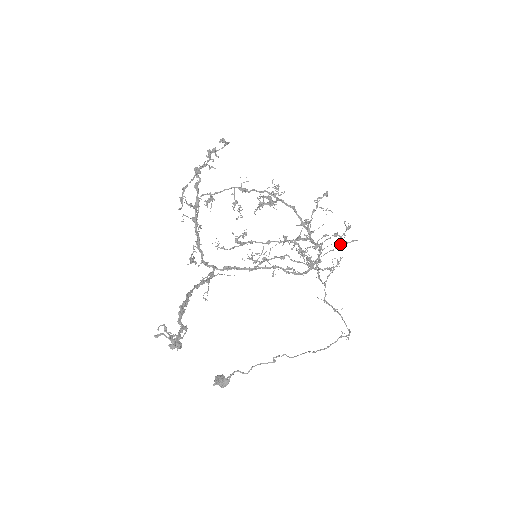
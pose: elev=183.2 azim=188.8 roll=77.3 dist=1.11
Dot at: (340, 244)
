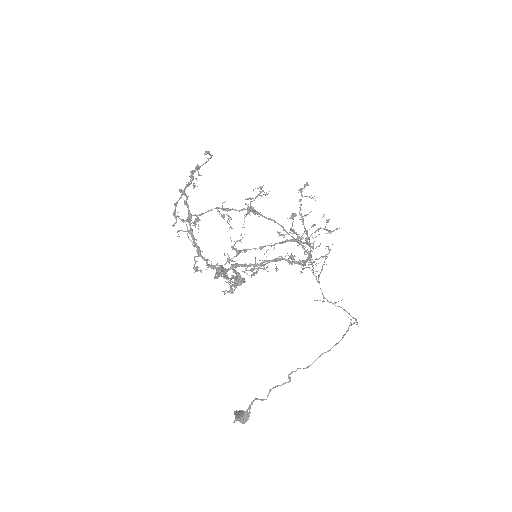
Dot at: occluded
